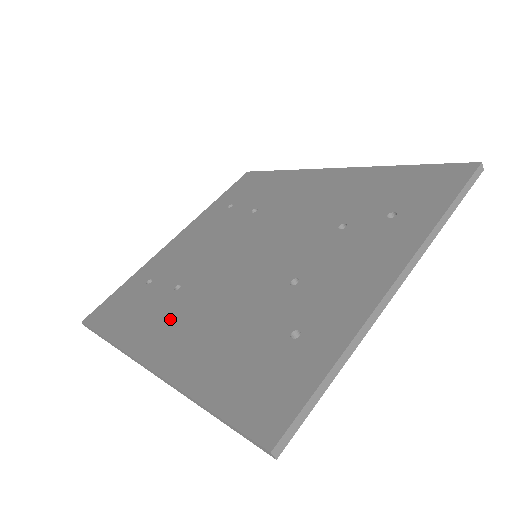
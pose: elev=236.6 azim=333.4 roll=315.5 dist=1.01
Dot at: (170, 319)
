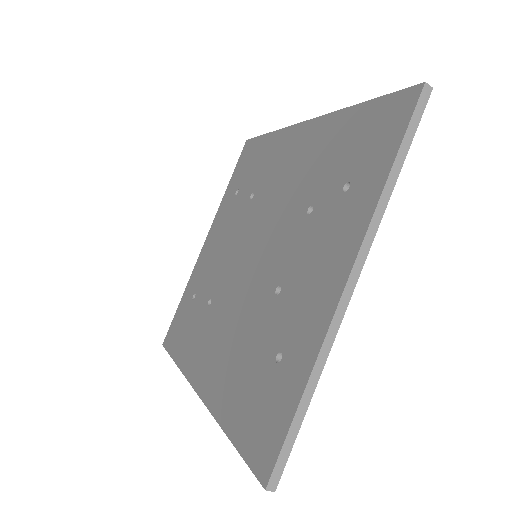
Dot at: (207, 341)
